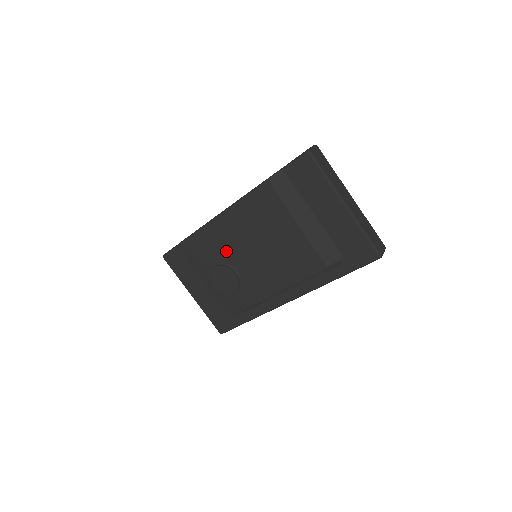
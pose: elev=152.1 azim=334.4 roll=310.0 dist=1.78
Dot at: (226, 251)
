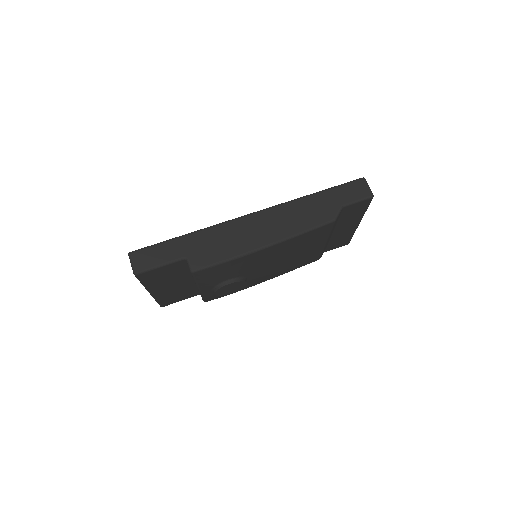
Dot at: (249, 269)
